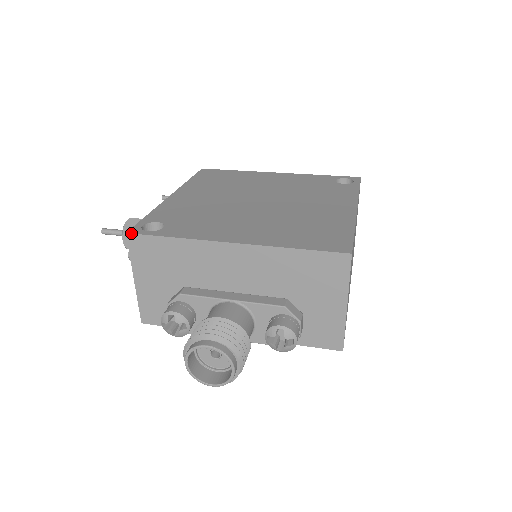
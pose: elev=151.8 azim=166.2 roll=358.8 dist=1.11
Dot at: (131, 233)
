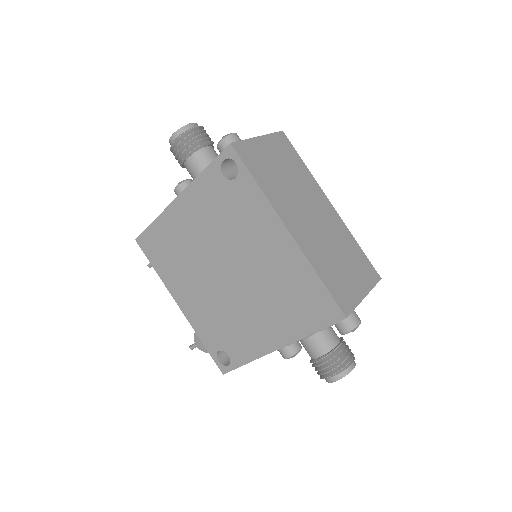
Dot at: occluded
